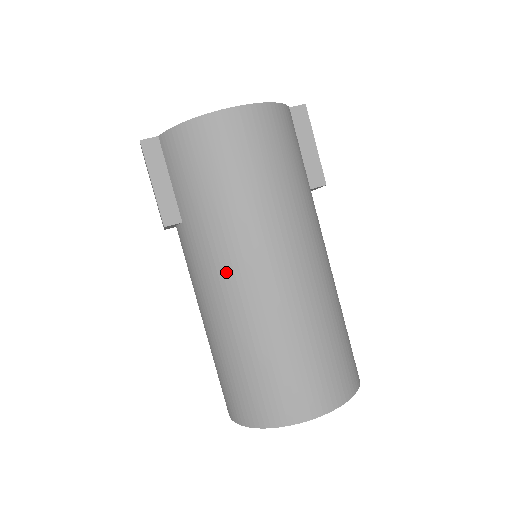
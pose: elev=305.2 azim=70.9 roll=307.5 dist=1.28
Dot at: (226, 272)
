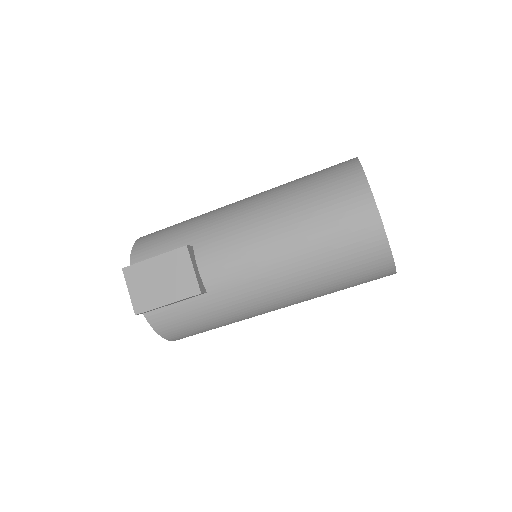
Dot at: (235, 207)
